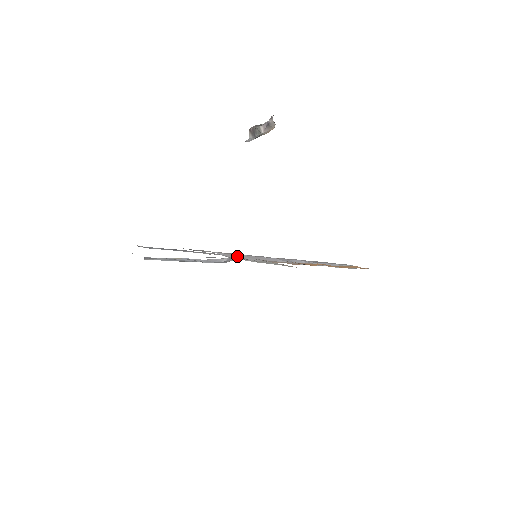
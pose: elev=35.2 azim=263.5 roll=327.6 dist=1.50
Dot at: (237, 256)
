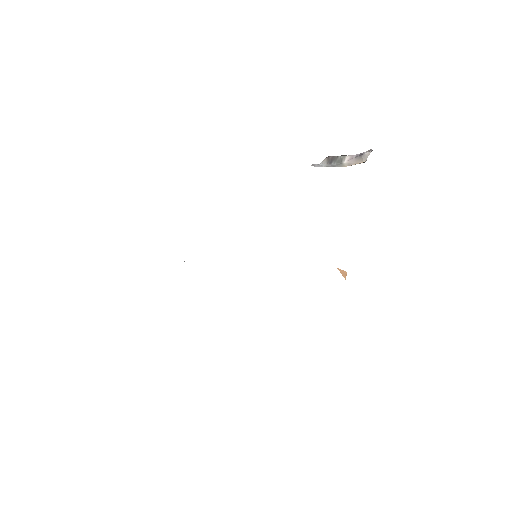
Dot at: occluded
